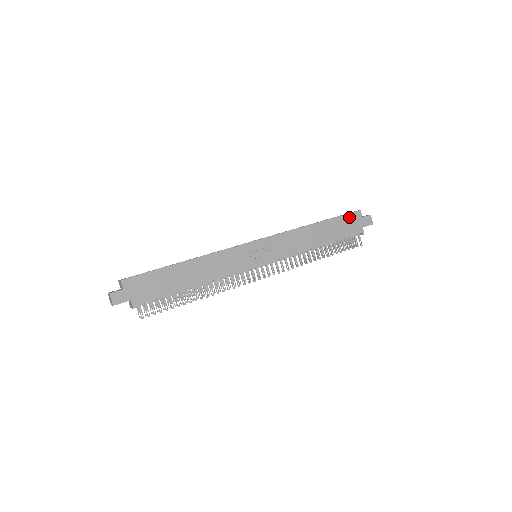
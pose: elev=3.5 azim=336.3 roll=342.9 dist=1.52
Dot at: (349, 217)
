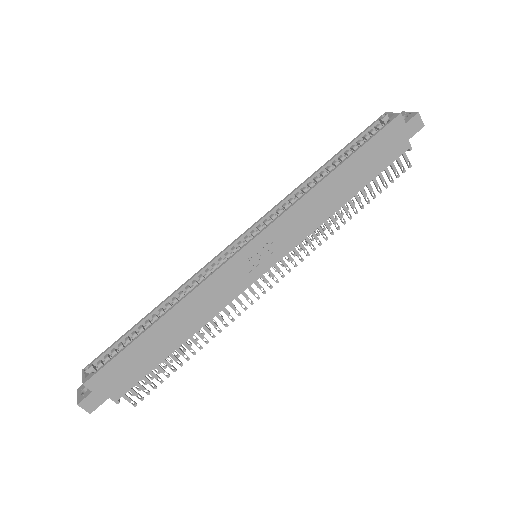
Dot at: (384, 134)
